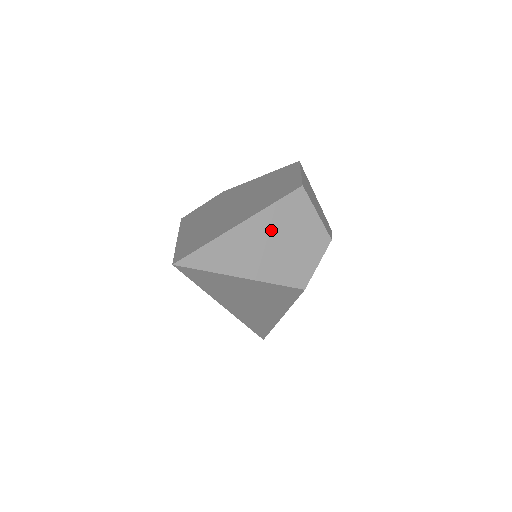
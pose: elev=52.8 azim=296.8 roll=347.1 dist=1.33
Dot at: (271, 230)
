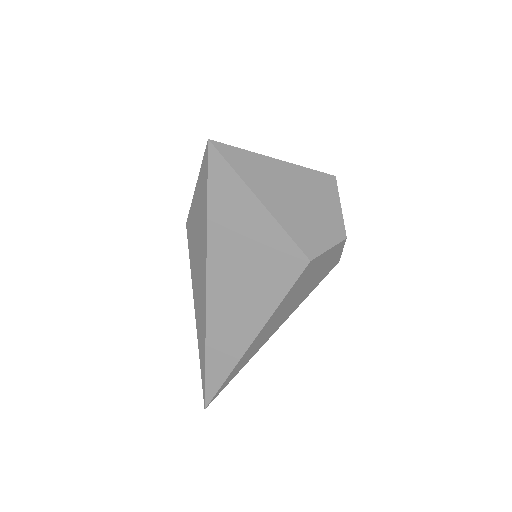
Dot at: (299, 186)
